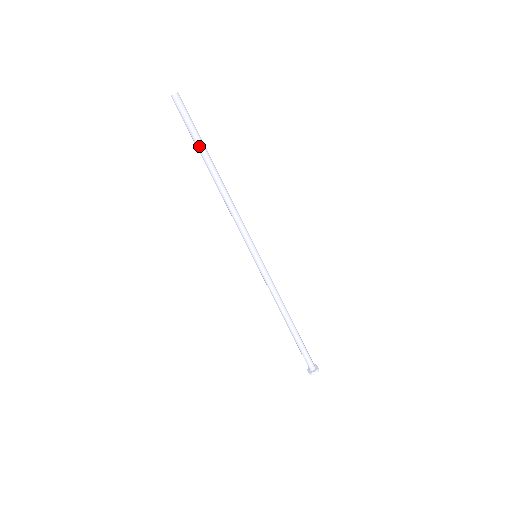
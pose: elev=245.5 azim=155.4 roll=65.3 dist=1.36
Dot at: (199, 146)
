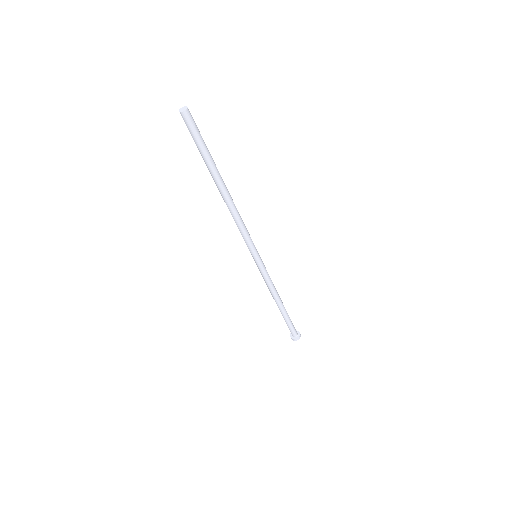
Dot at: (208, 163)
